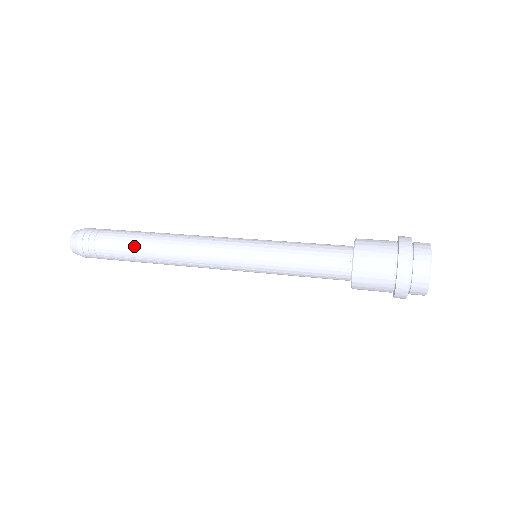
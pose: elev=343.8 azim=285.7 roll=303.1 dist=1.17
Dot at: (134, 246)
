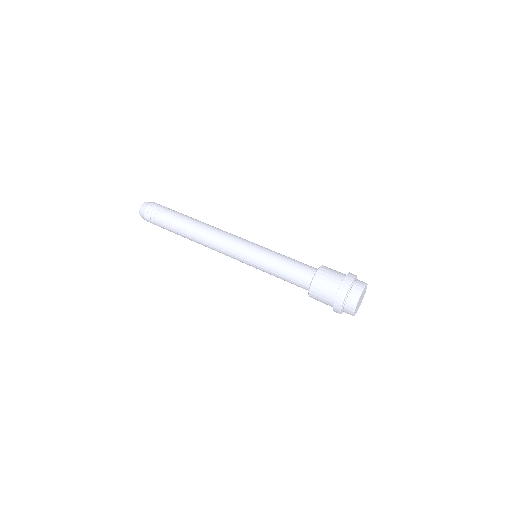
Dot at: (183, 220)
